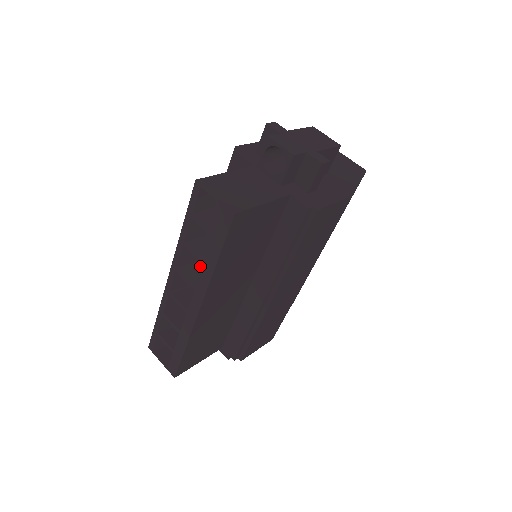
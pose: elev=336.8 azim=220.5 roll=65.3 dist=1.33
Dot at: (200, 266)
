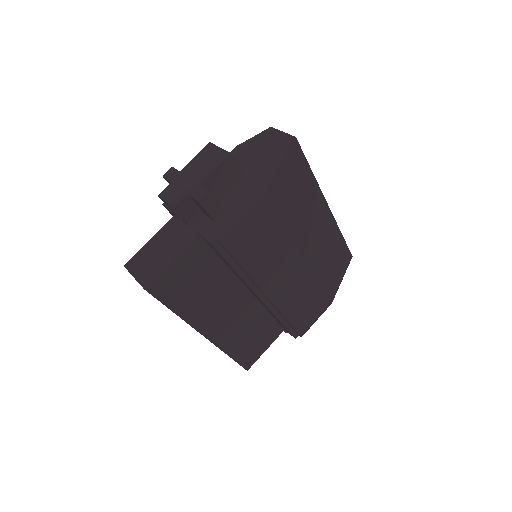
Dot at: occluded
